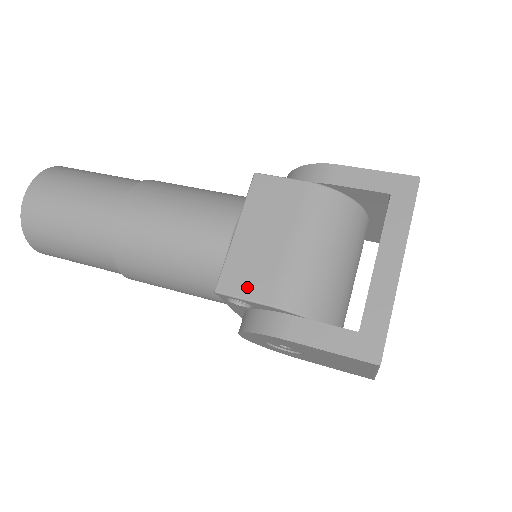
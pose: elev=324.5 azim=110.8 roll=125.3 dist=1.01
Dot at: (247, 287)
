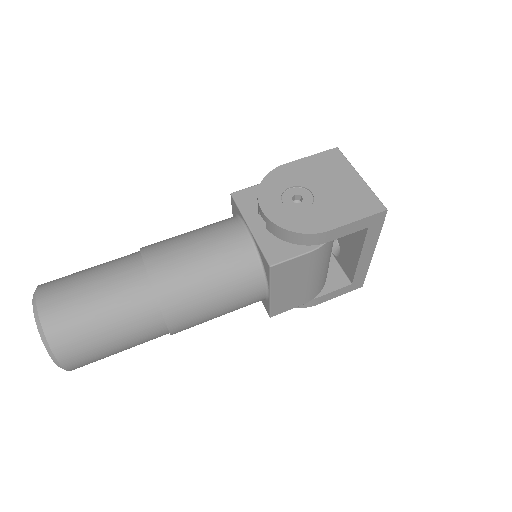
Dot at: (289, 307)
